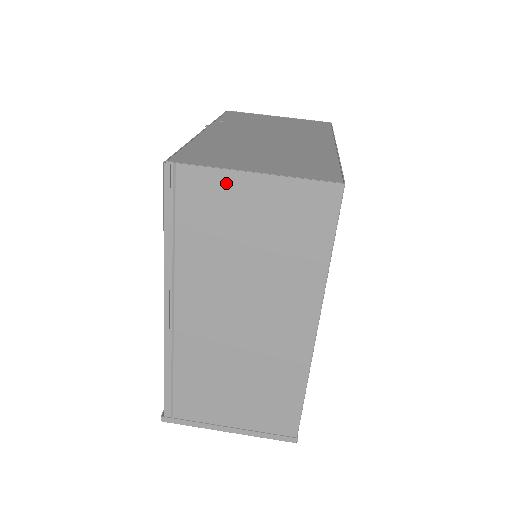
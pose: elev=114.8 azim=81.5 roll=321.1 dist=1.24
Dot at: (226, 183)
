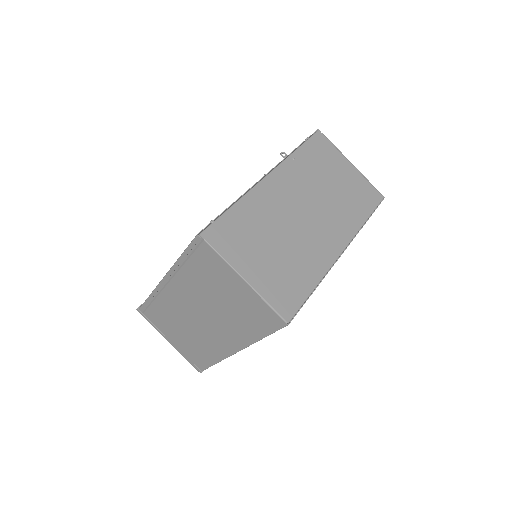
Dot at: (226, 270)
